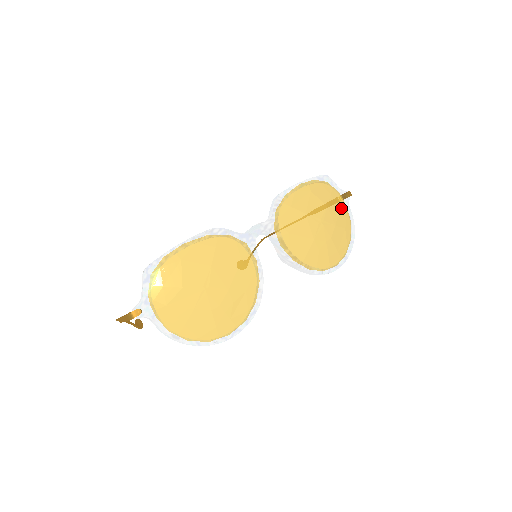
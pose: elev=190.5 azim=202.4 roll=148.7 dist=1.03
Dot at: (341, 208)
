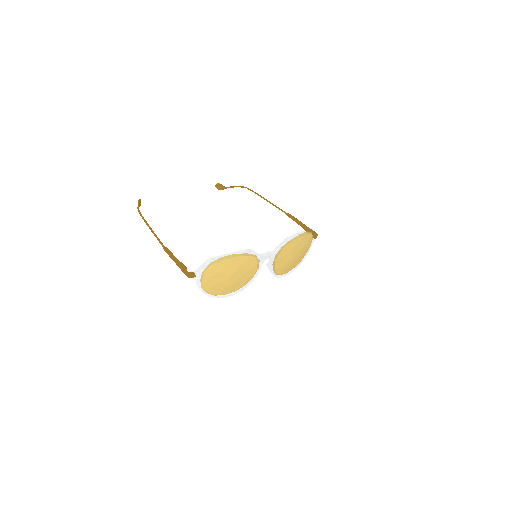
Dot at: (308, 246)
